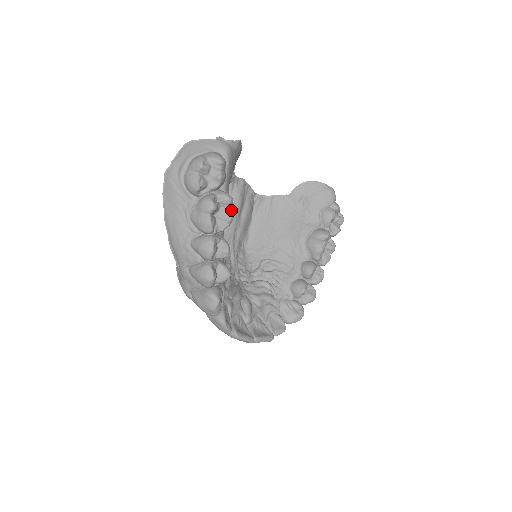
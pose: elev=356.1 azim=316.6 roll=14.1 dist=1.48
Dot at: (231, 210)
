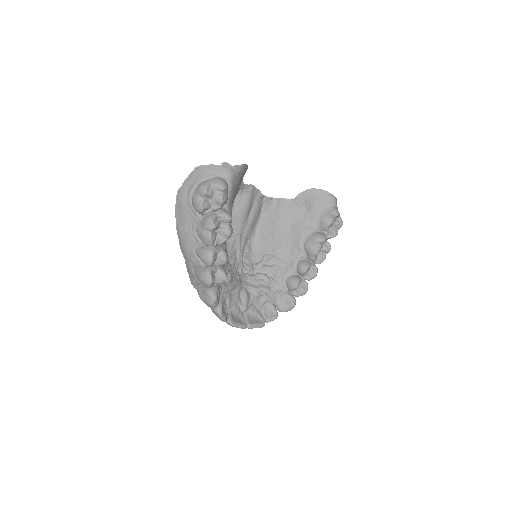
Dot at: (230, 227)
